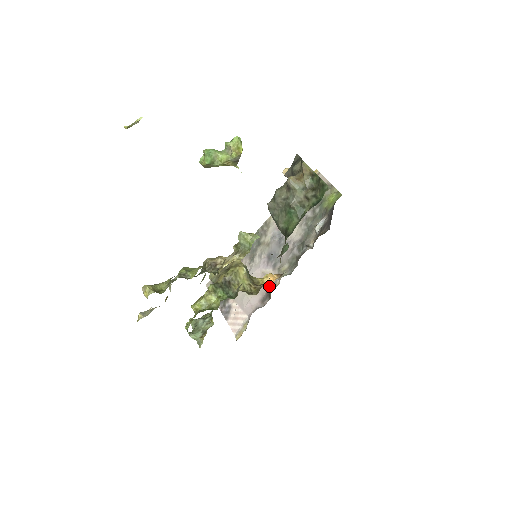
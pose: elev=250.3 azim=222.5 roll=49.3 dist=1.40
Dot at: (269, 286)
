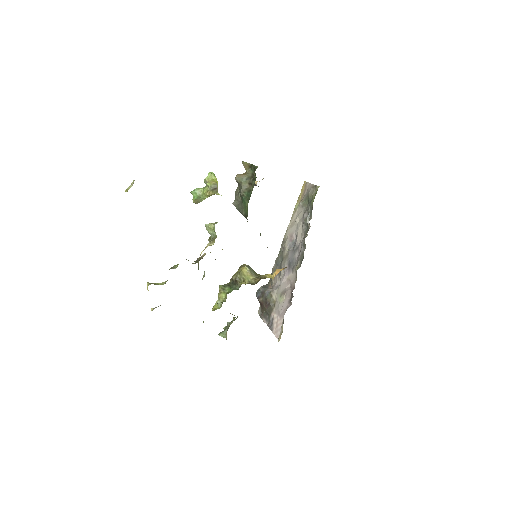
Dot at: (292, 287)
